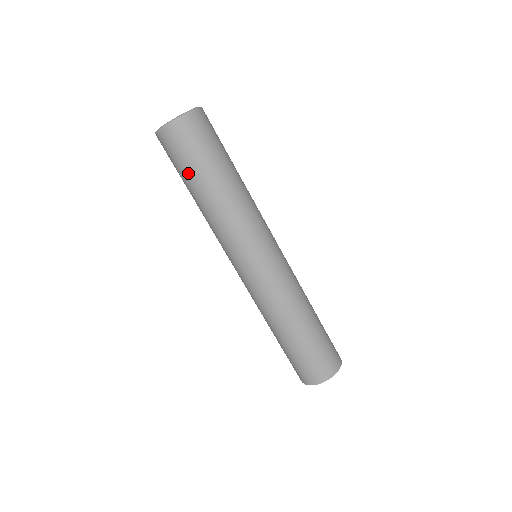
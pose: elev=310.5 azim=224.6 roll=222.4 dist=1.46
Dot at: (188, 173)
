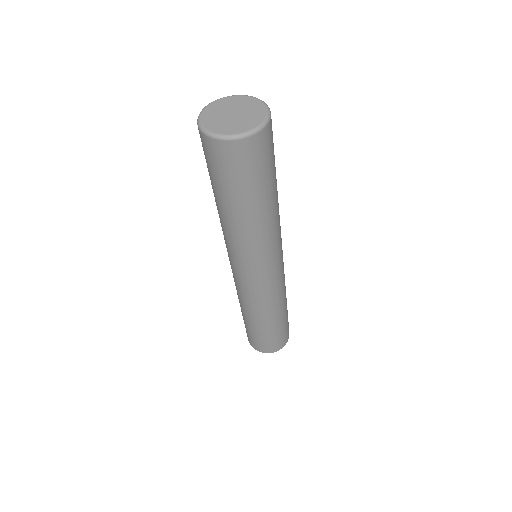
Dot at: (224, 189)
